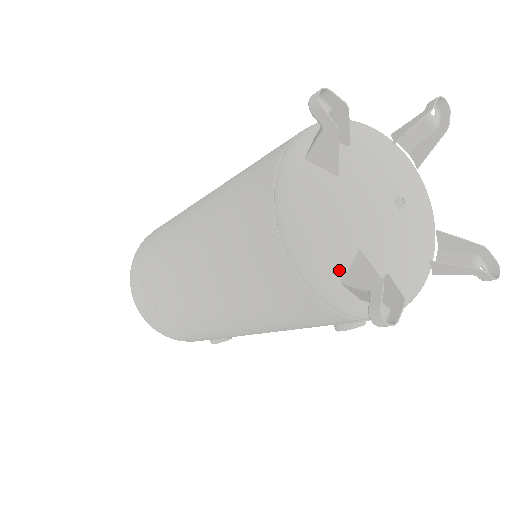
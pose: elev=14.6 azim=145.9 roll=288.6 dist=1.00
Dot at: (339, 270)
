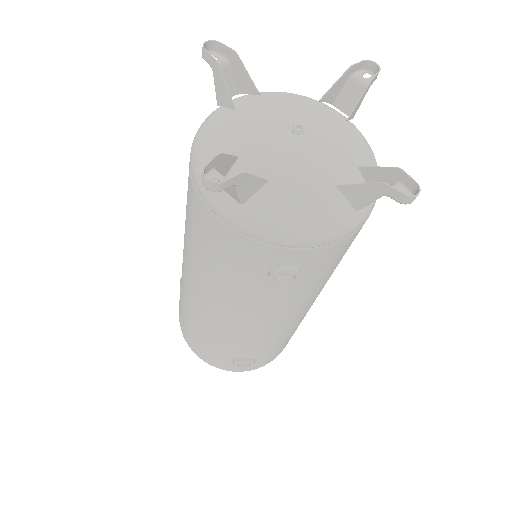
Dot at: occluded
